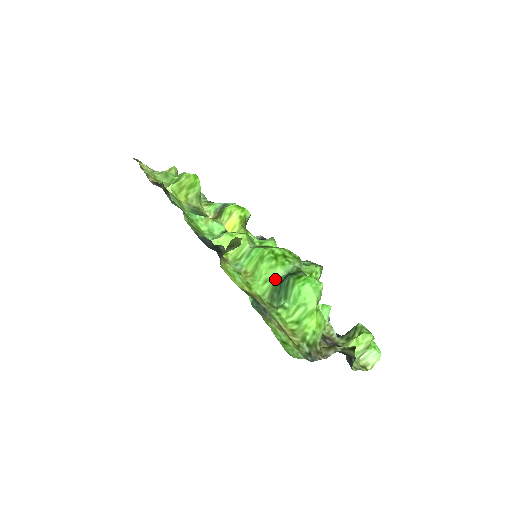
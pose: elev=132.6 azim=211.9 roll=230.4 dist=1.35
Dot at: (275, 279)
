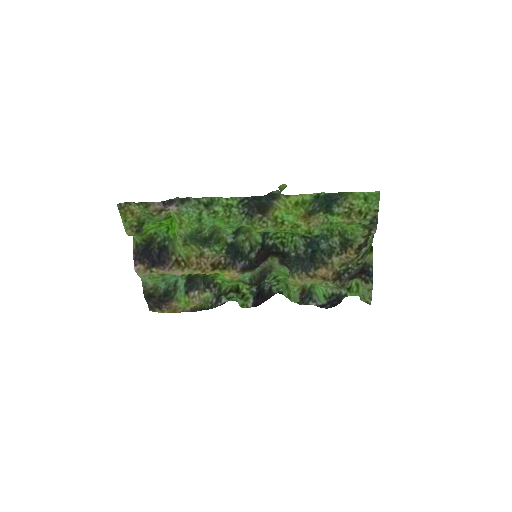
Dot at: occluded
